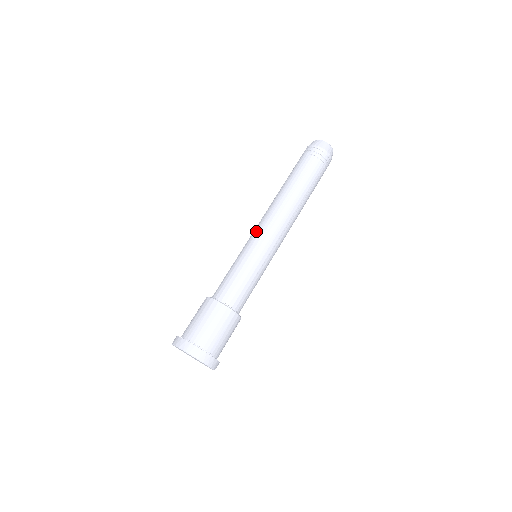
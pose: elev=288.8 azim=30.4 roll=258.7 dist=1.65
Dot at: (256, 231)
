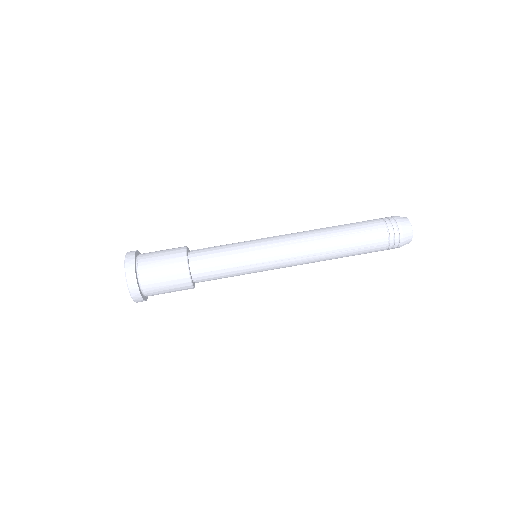
Dot at: (278, 249)
